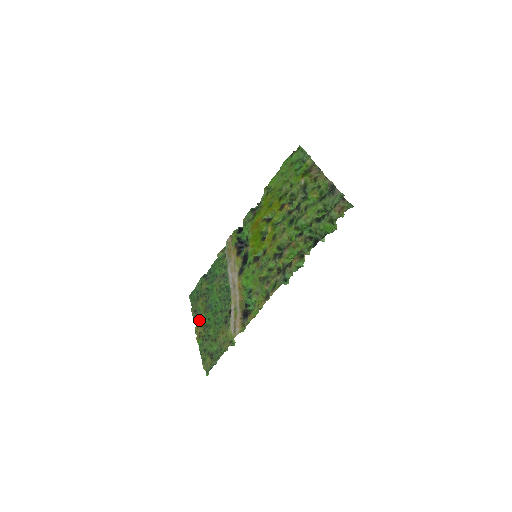
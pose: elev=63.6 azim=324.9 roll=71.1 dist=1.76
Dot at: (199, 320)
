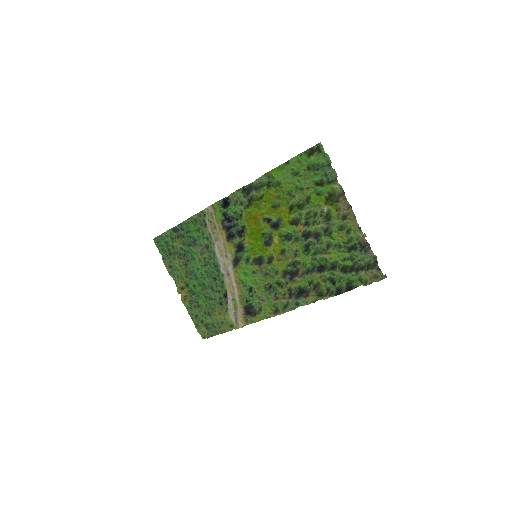
Dot at: (181, 283)
